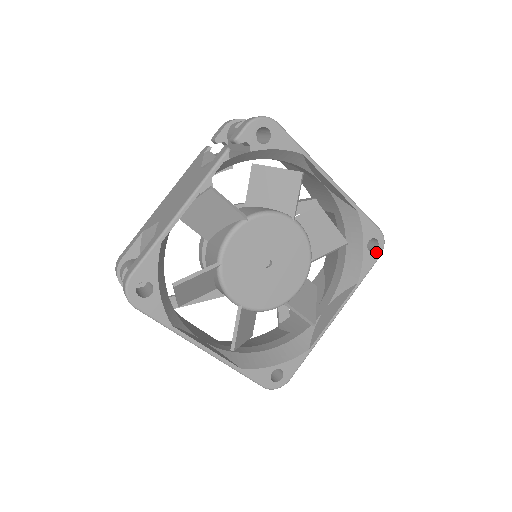
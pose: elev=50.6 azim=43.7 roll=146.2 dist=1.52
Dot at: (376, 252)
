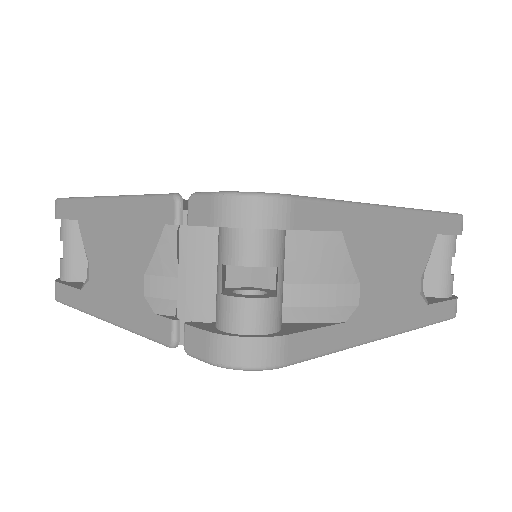
Dot at: occluded
